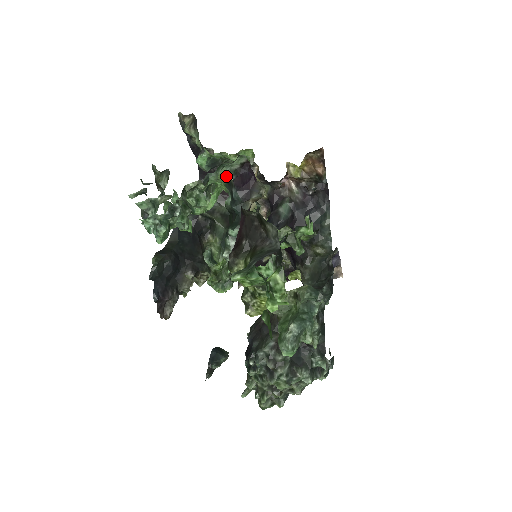
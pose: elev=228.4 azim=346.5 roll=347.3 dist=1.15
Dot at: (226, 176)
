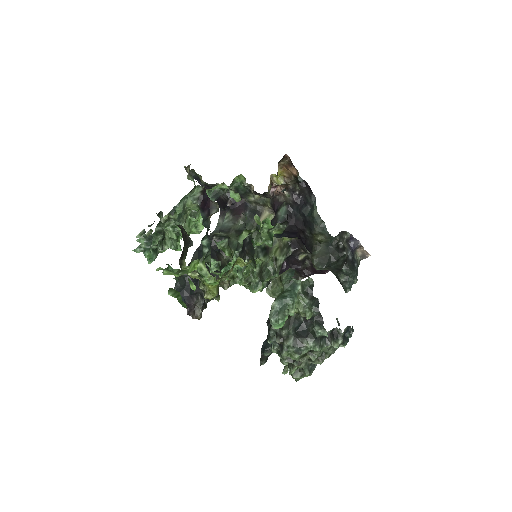
Dot at: (194, 204)
